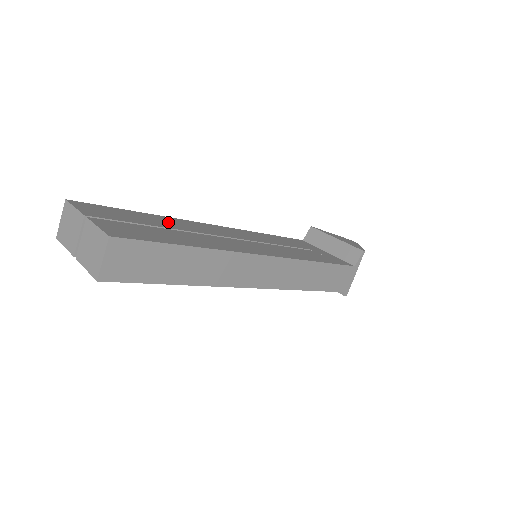
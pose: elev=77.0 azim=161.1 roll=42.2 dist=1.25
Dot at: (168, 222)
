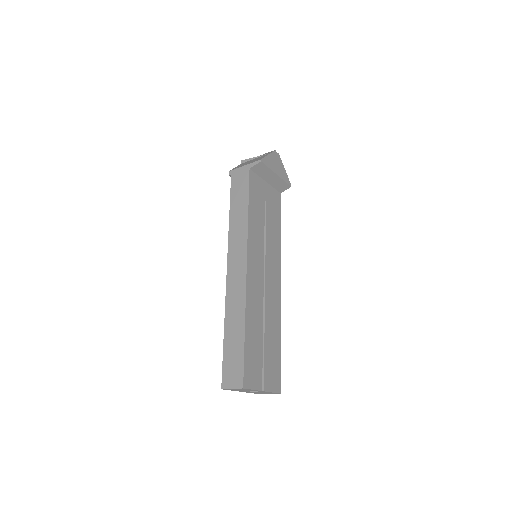
Dot at: (255, 321)
